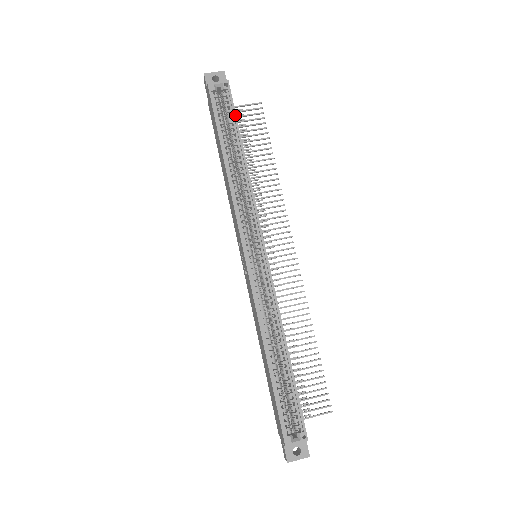
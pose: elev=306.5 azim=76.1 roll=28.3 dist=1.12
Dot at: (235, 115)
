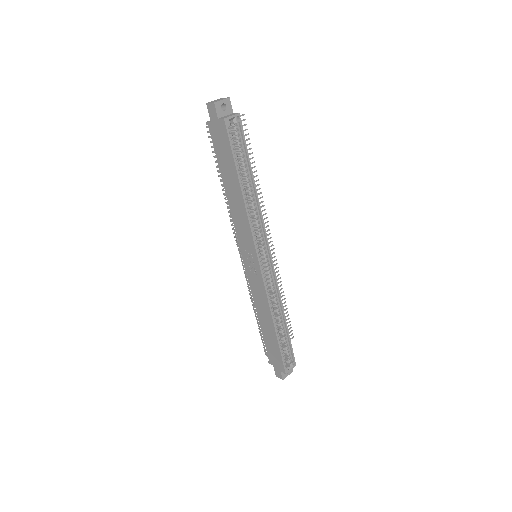
Dot at: (246, 148)
